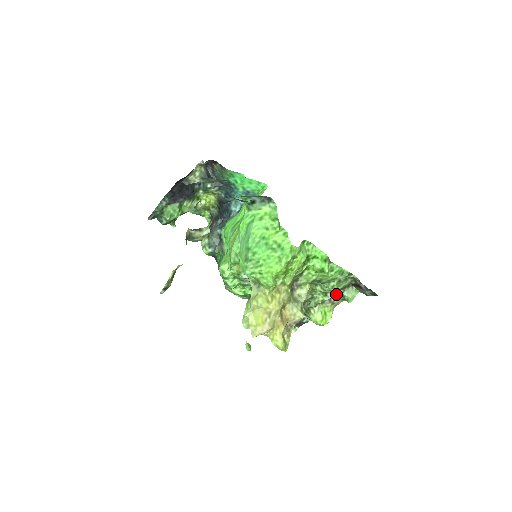
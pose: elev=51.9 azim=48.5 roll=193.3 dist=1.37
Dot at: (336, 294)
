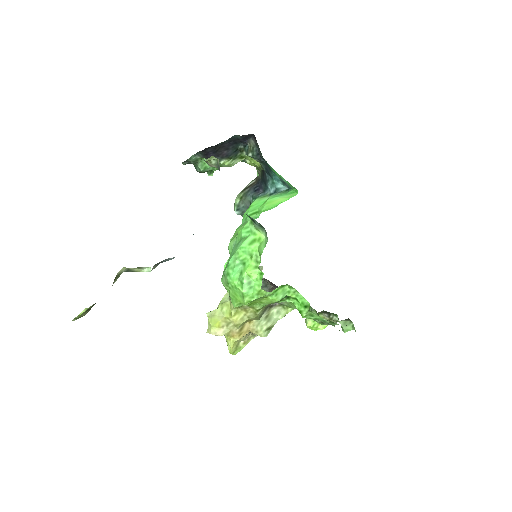
Dot at: (328, 320)
